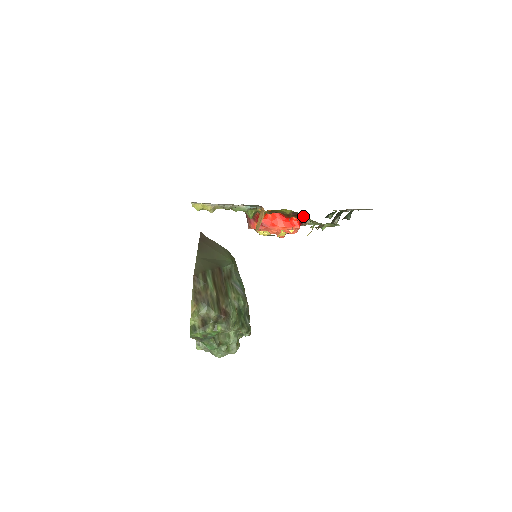
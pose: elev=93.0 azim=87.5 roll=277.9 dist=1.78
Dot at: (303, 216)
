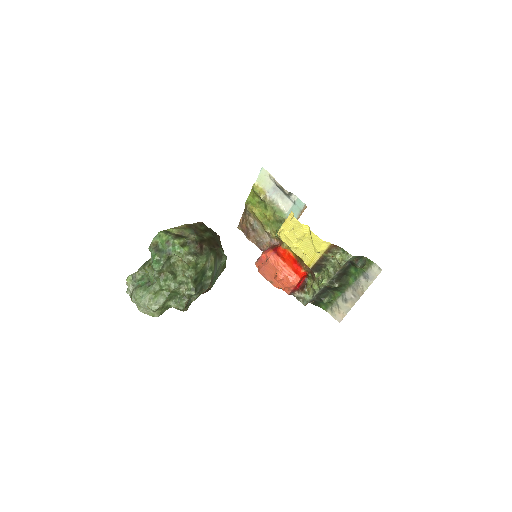
Dot at: (310, 273)
